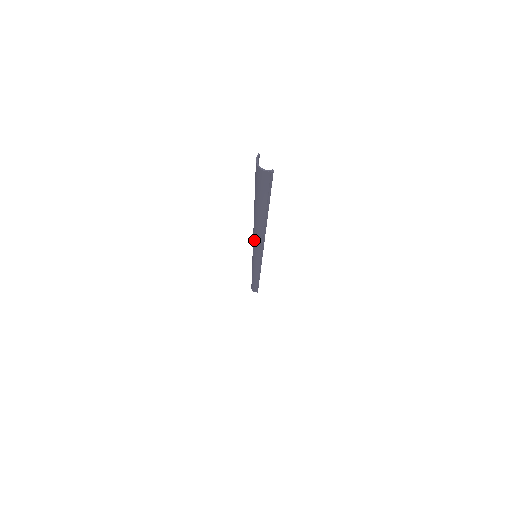
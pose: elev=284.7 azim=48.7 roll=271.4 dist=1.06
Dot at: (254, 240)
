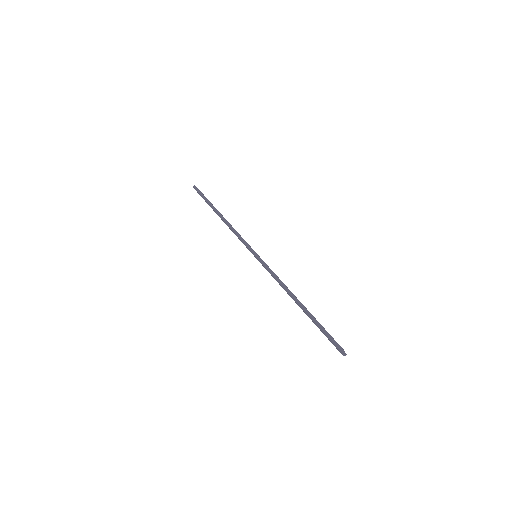
Dot at: (277, 281)
